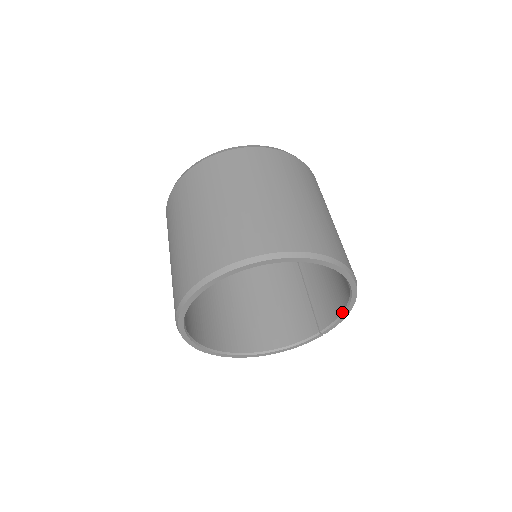
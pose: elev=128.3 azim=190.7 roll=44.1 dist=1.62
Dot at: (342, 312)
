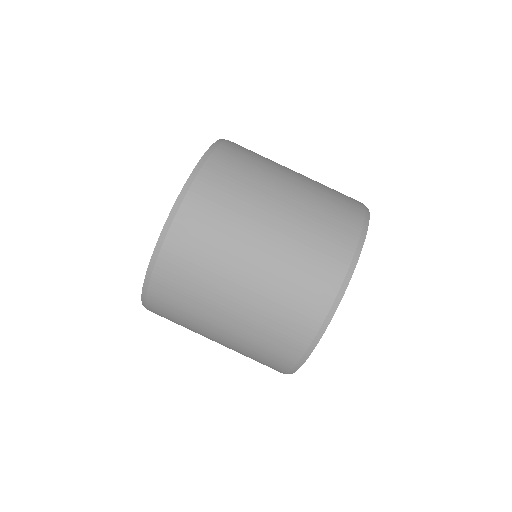
Dot at: occluded
